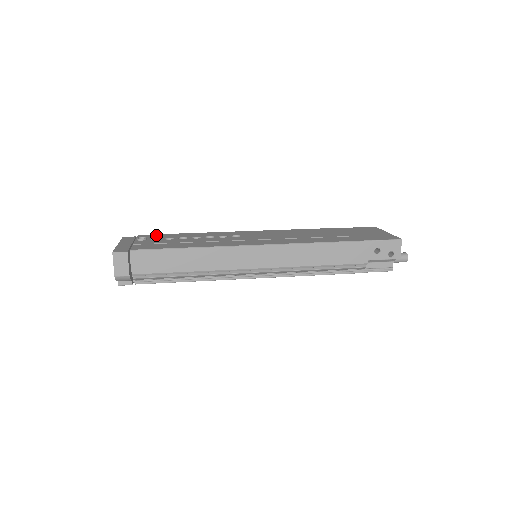
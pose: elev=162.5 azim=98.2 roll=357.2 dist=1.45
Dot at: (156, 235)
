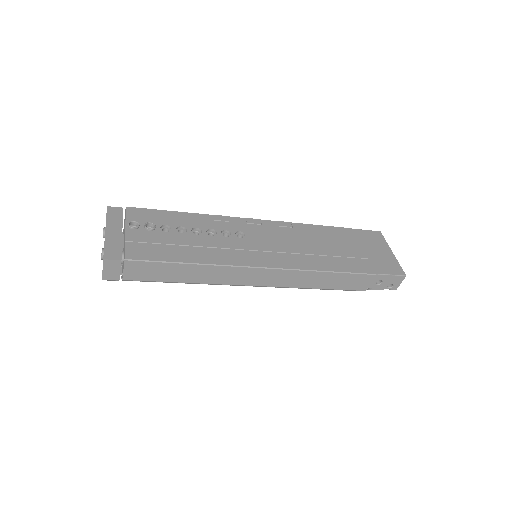
Dot at: (148, 214)
